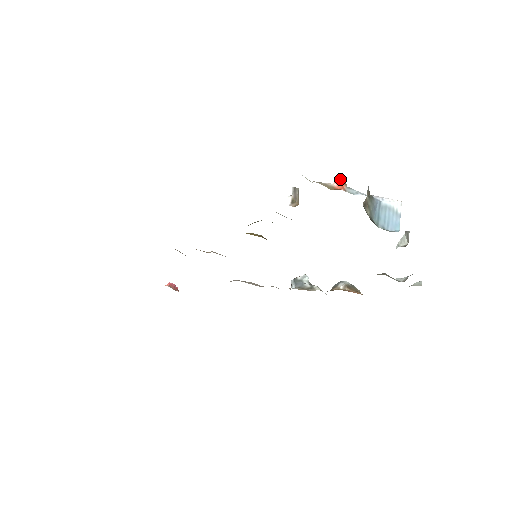
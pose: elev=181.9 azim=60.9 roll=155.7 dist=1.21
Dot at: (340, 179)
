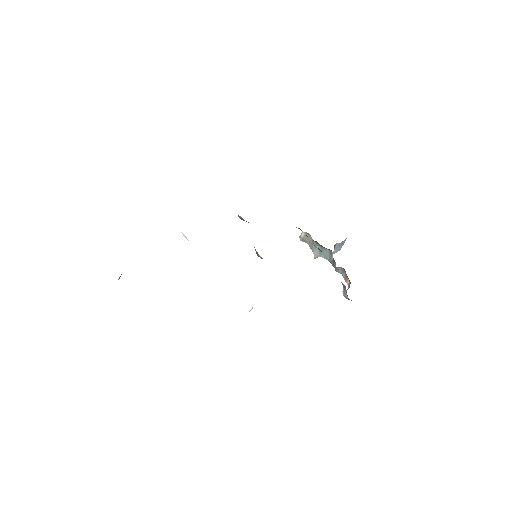
Dot at: (315, 256)
